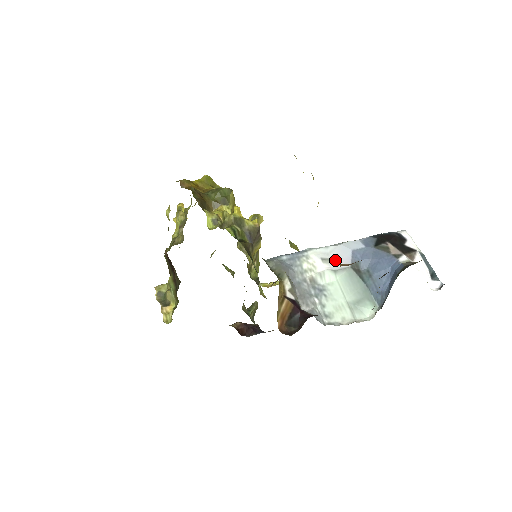
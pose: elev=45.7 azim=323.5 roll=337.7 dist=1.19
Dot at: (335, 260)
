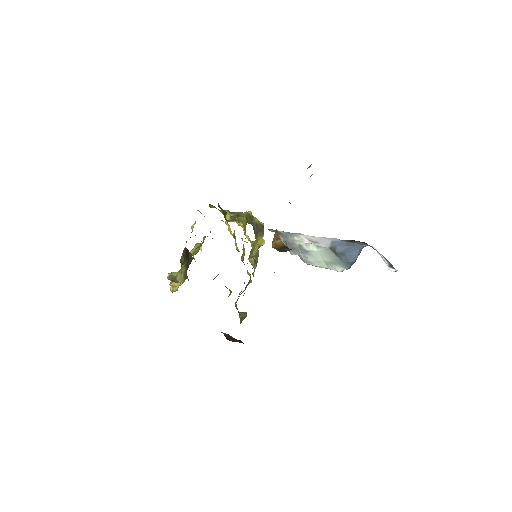
Dot at: (318, 243)
